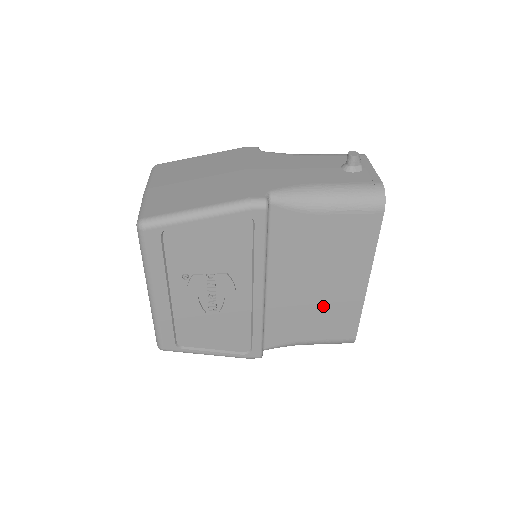
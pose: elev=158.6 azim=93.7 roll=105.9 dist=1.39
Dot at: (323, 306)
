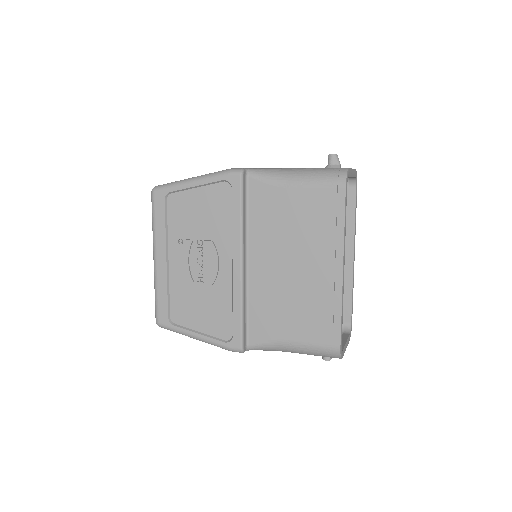
Dot at: (301, 295)
